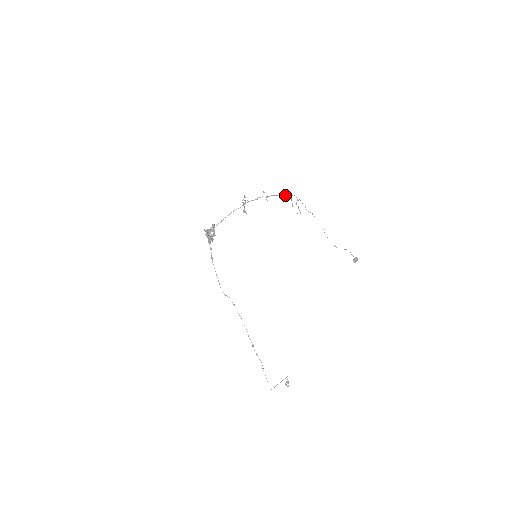
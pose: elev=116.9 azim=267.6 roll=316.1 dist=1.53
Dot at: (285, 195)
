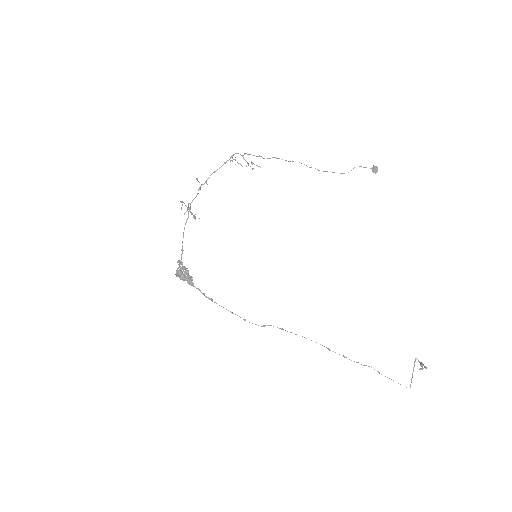
Dot at: (224, 162)
